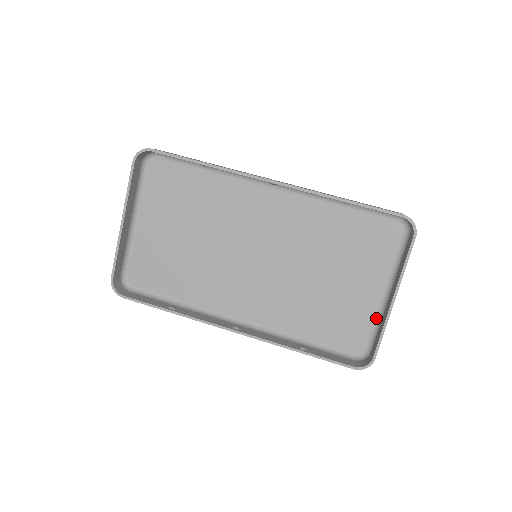
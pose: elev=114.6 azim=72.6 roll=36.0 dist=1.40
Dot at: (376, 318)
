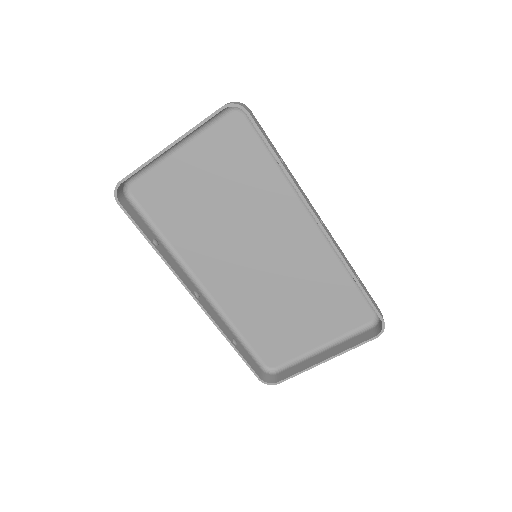
Dot at: (300, 356)
